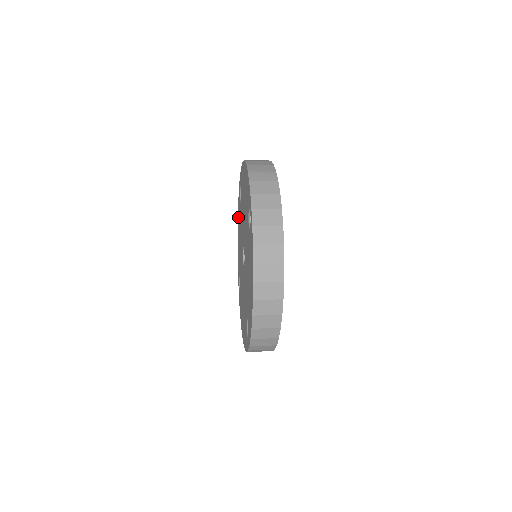
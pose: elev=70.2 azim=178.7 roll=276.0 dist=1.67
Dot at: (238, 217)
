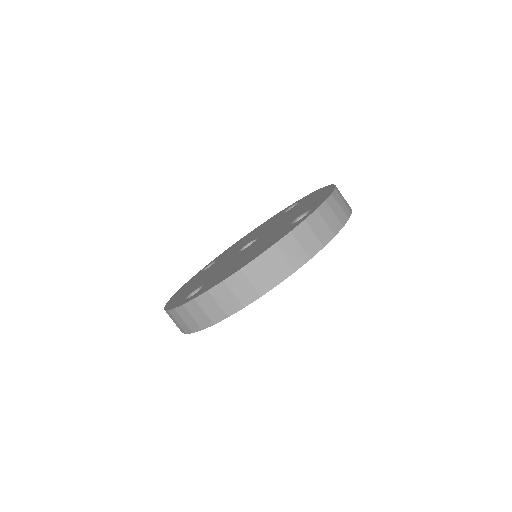
Dot at: (264, 223)
